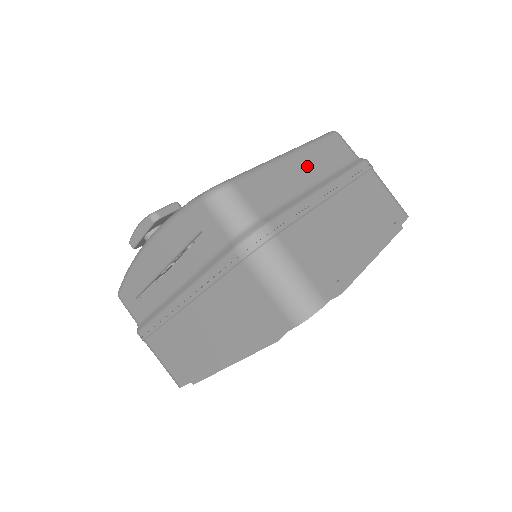
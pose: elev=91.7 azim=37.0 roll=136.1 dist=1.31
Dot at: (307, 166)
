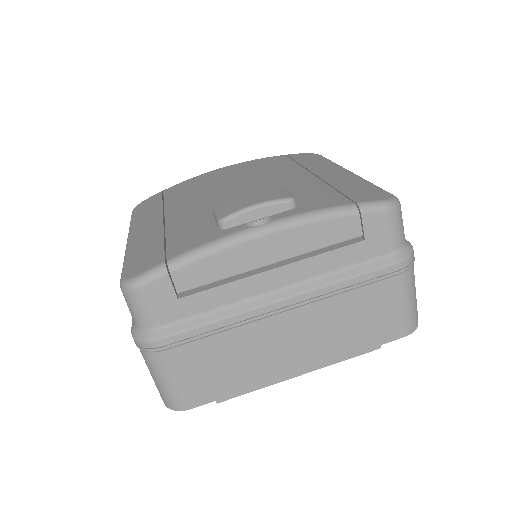
Dot at: occluded
